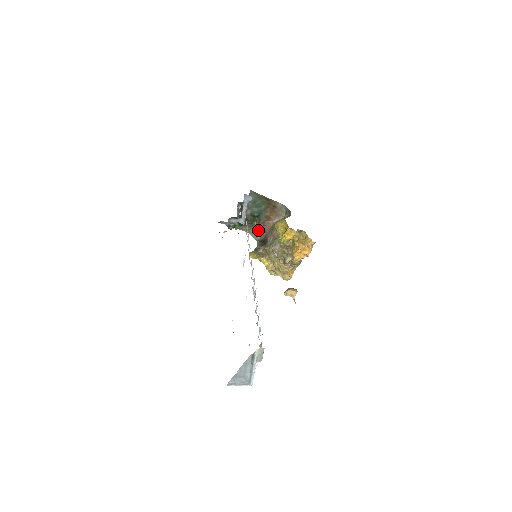
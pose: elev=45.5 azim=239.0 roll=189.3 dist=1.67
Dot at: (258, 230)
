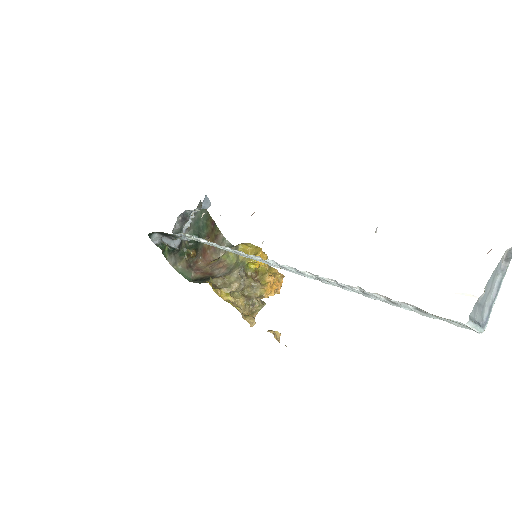
Dot at: (188, 267)
